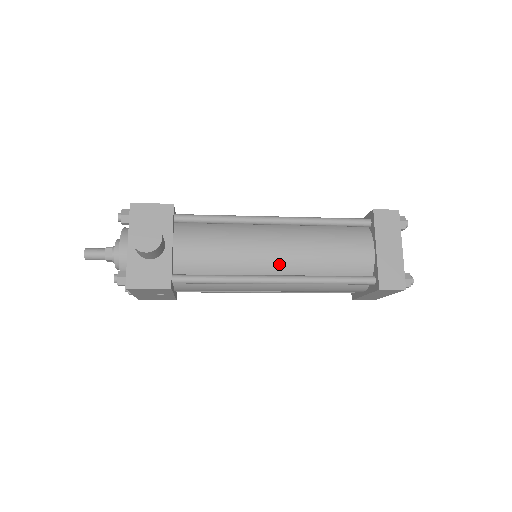
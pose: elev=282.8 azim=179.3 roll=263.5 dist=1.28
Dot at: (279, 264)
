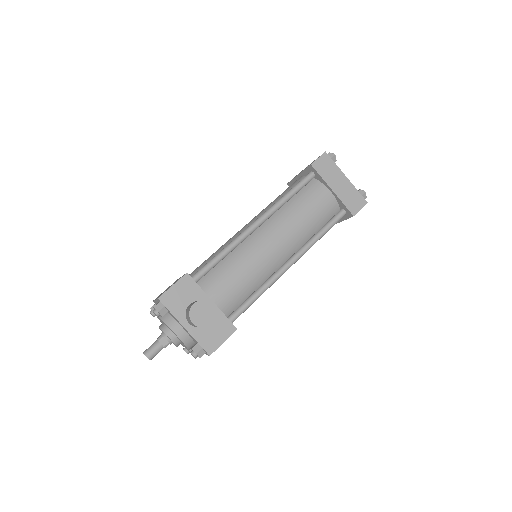
Dot at: (284, 252)
